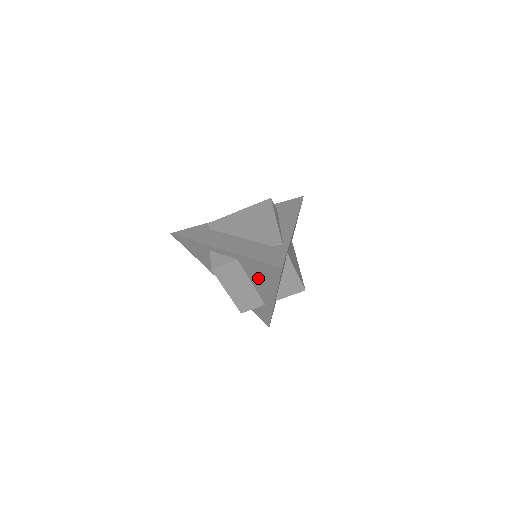
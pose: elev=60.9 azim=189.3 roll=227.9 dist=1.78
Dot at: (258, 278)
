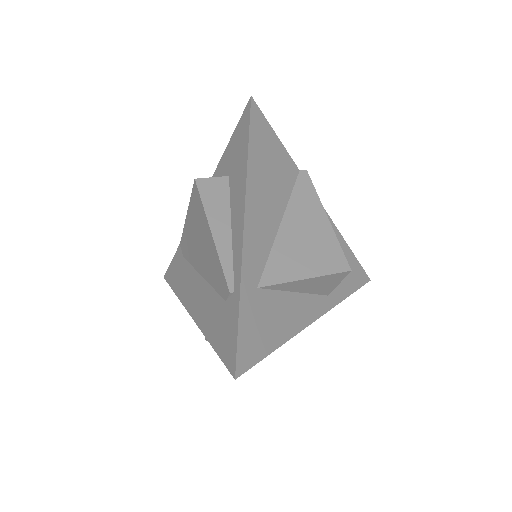
Dot at: occluded
